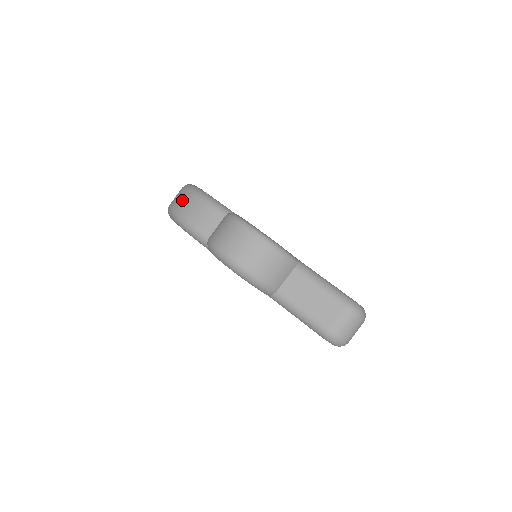
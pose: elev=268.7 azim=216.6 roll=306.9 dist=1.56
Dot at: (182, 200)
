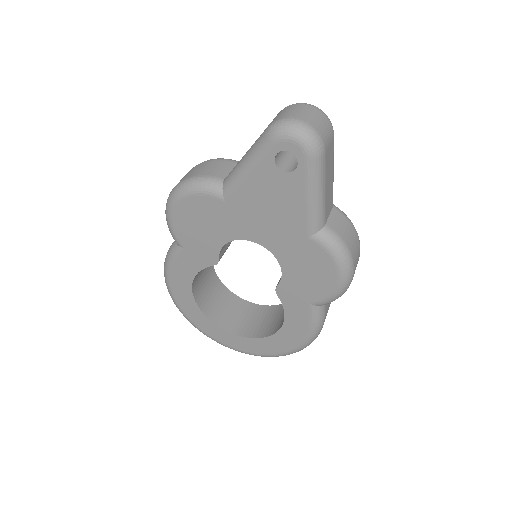
Dot at: occluded
